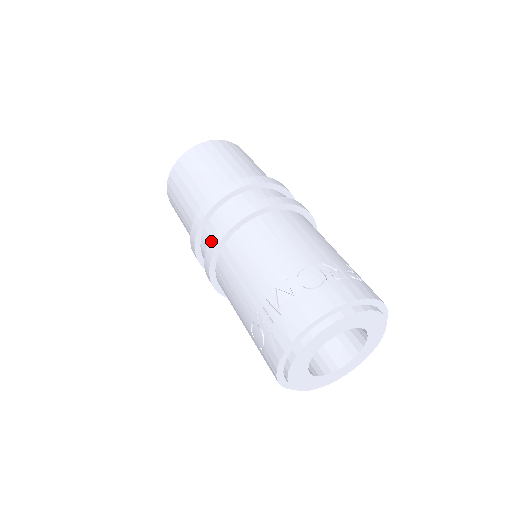
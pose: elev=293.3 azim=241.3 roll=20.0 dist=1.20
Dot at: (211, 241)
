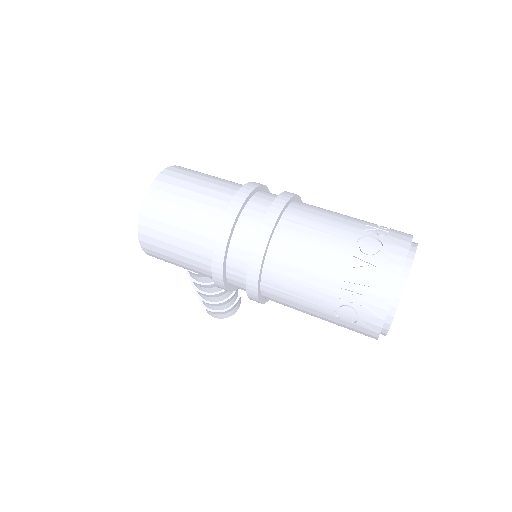
Dot at: (251, 262)
